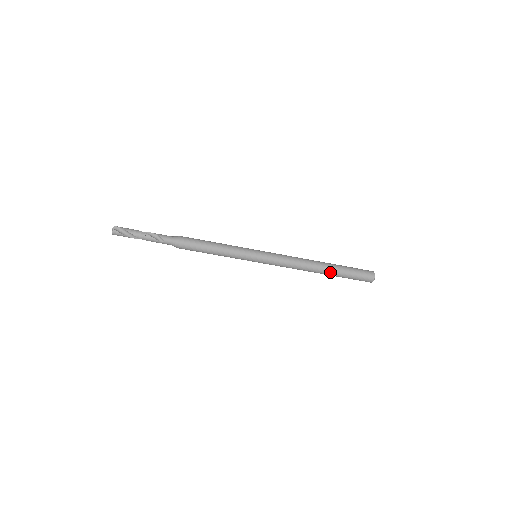
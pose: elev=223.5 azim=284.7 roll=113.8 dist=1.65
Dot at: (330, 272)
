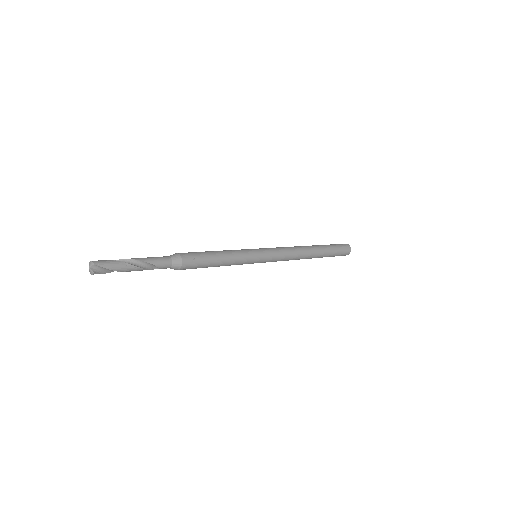
Dot at: occluded
